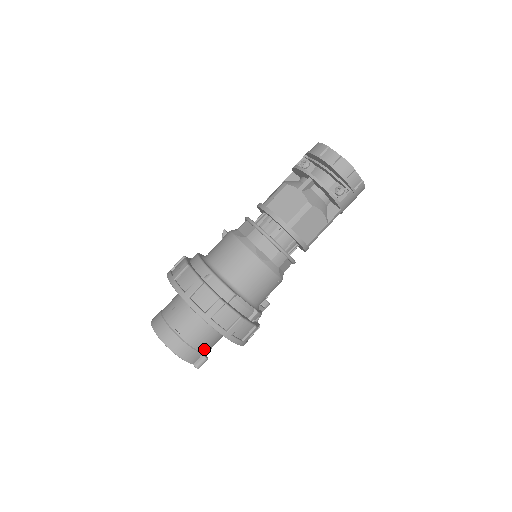
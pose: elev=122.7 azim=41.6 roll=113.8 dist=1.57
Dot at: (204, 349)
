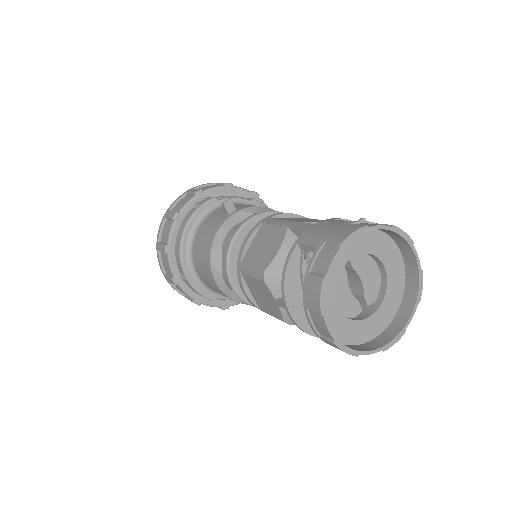
Dot at: occluded
